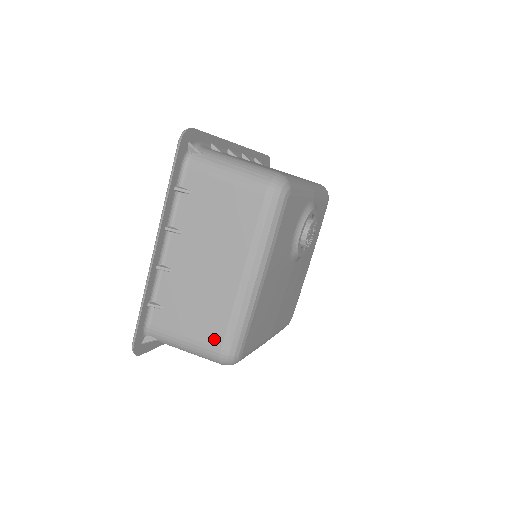
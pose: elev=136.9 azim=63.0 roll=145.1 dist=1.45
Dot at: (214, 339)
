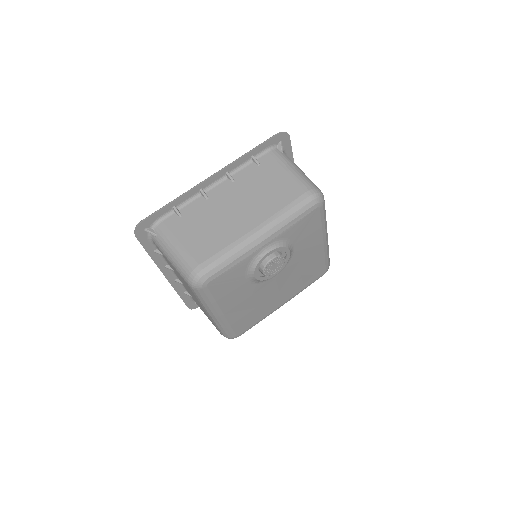
Dot at: (216, 328)
